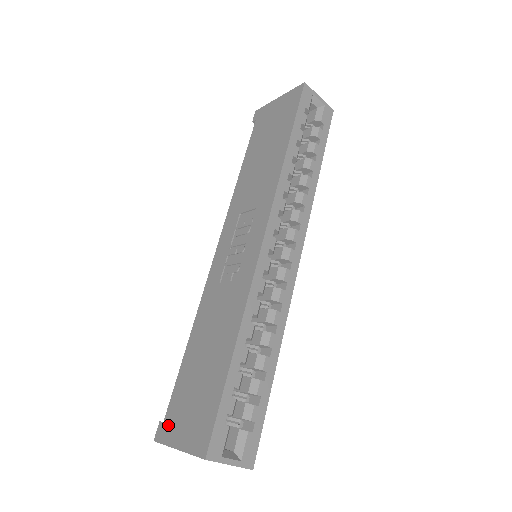
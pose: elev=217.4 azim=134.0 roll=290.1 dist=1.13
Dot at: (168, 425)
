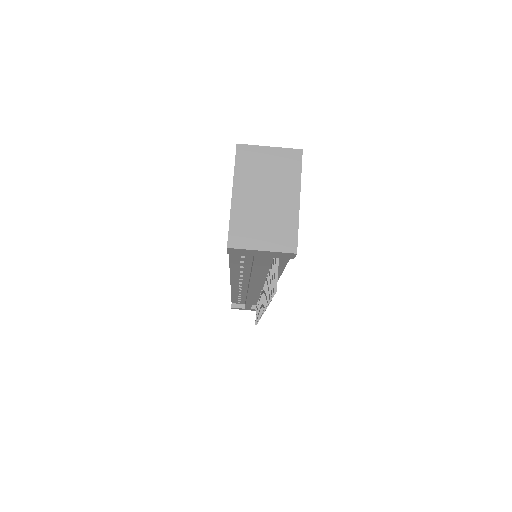
Dot at: occluded
